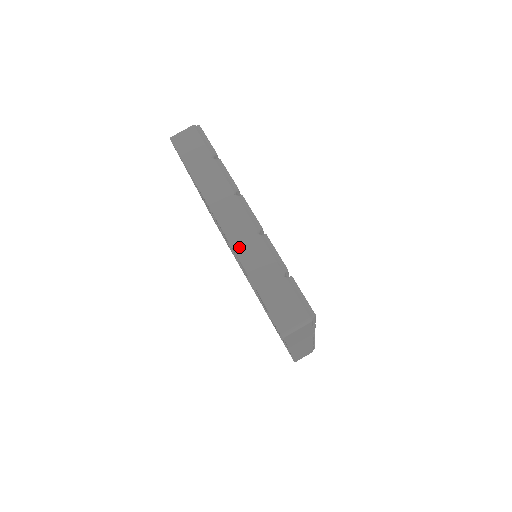
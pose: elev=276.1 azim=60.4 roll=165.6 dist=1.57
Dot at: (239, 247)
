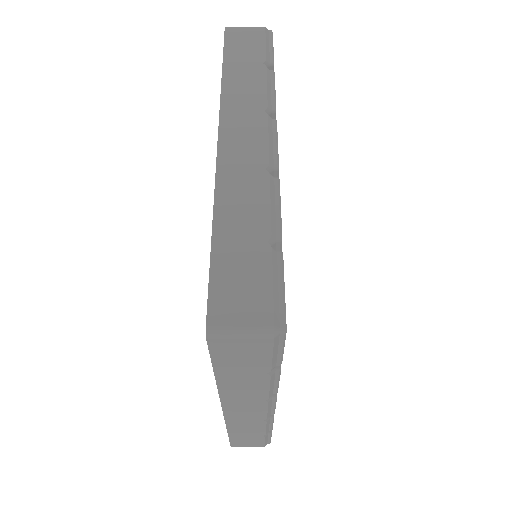
Dot at: (227, 173)
